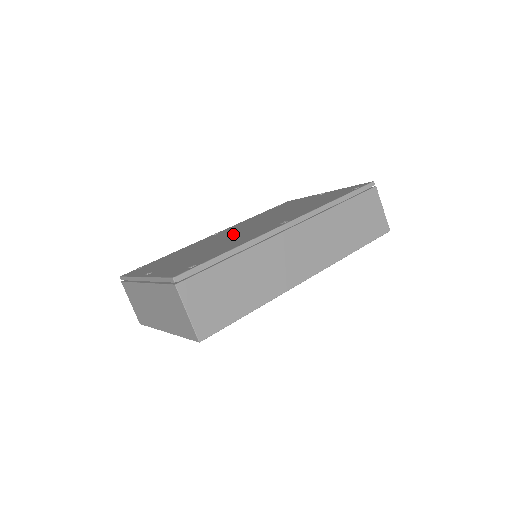
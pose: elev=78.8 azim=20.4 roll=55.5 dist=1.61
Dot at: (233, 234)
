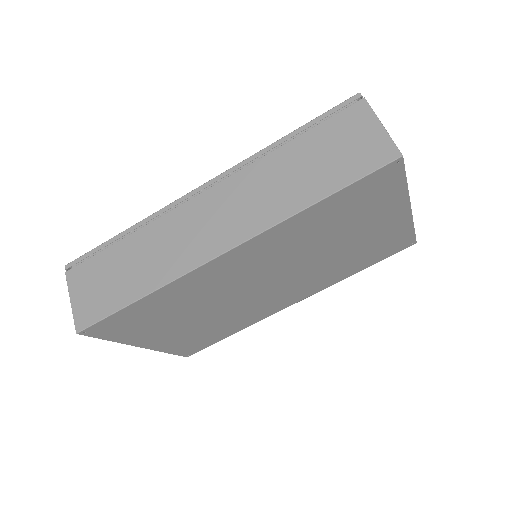
Dot at: occluded
